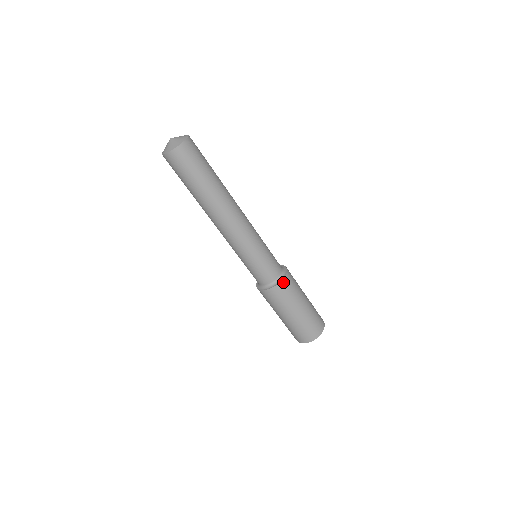
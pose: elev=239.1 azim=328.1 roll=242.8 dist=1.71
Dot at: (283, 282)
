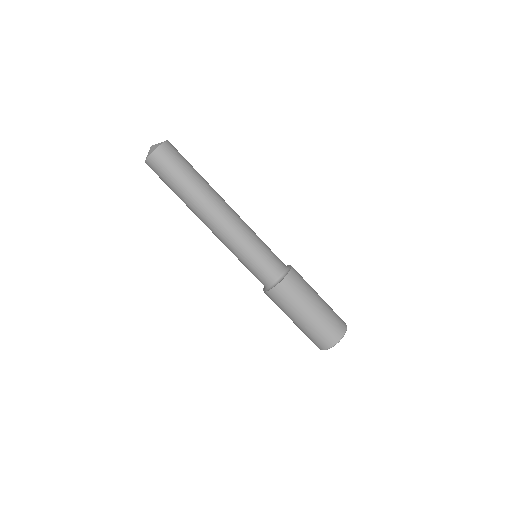
Dot at: (290, 275)
